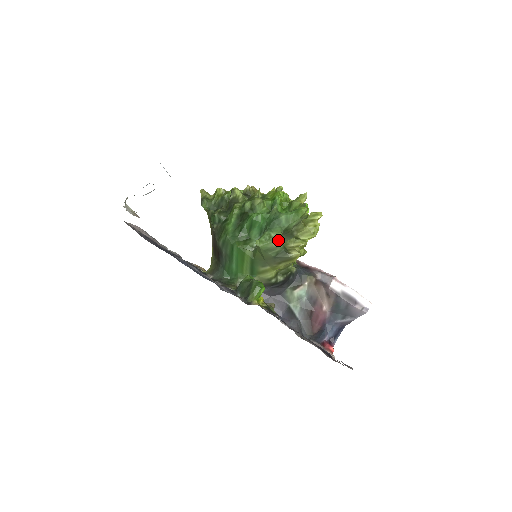
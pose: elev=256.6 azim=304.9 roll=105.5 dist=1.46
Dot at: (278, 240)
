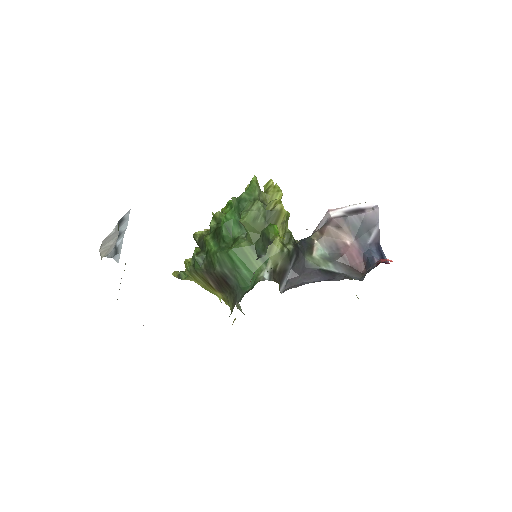
Dot at: (255, 205)
